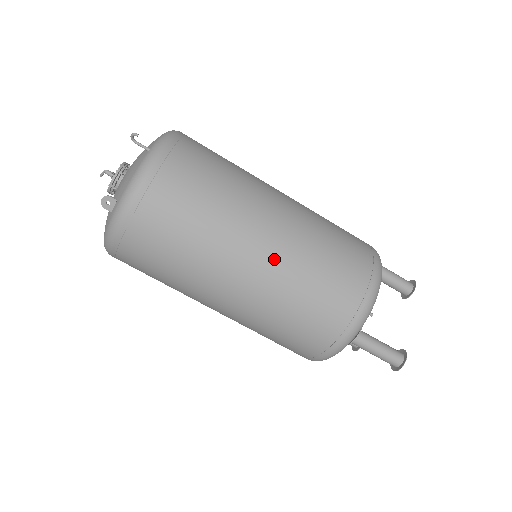
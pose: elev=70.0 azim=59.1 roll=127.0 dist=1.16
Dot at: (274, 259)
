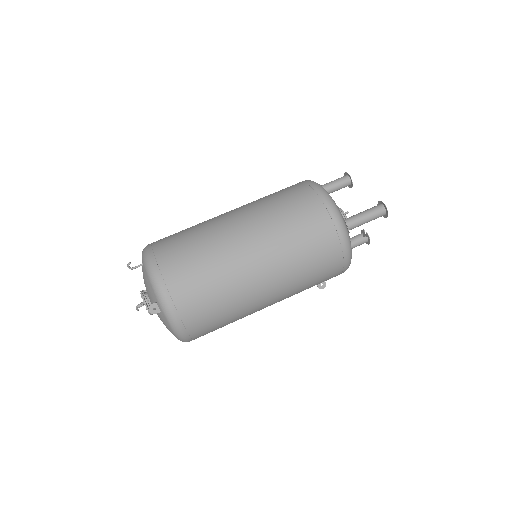
Dot at: (258, 236)
